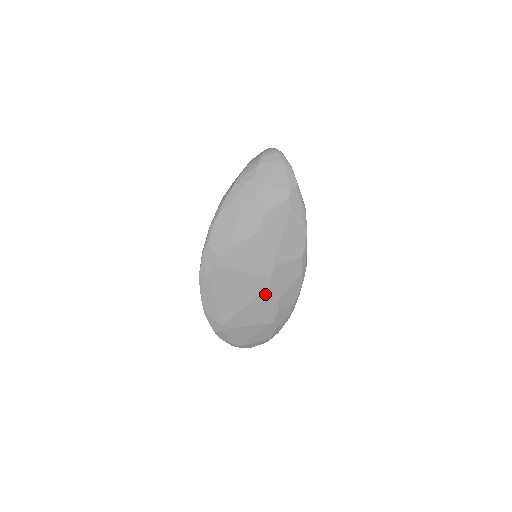
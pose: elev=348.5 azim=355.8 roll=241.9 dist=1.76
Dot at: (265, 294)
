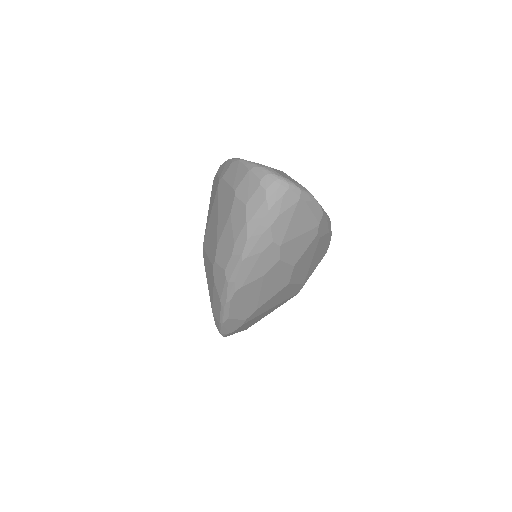
Dot at: occluded
